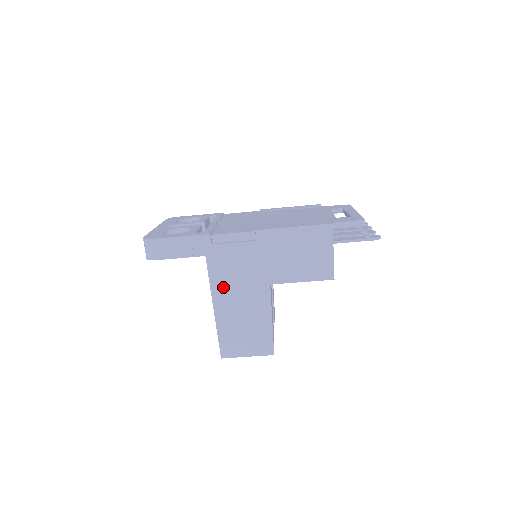
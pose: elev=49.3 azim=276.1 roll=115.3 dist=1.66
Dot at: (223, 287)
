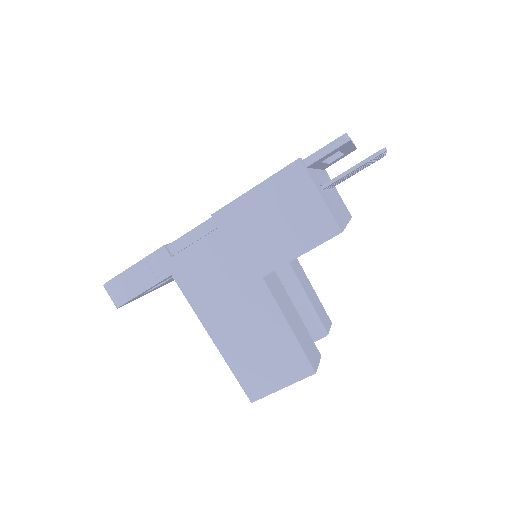
Dot at: (209, 306)
